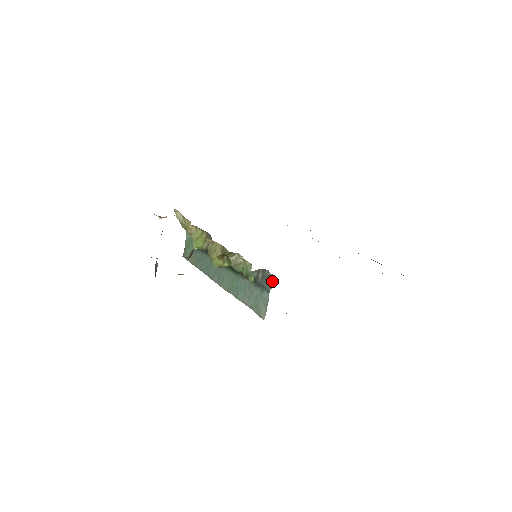
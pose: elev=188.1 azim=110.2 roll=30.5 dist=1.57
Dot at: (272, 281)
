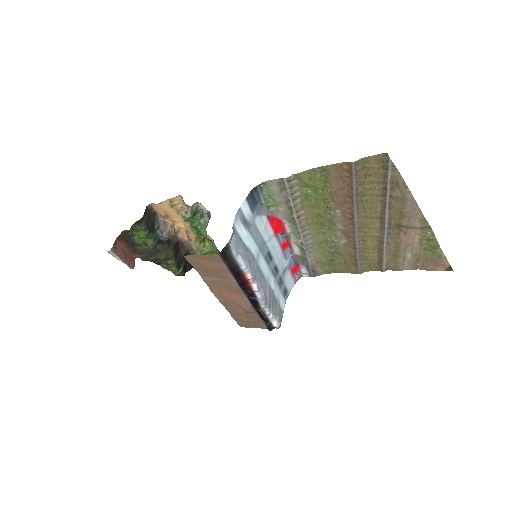
Dot at: occluded
